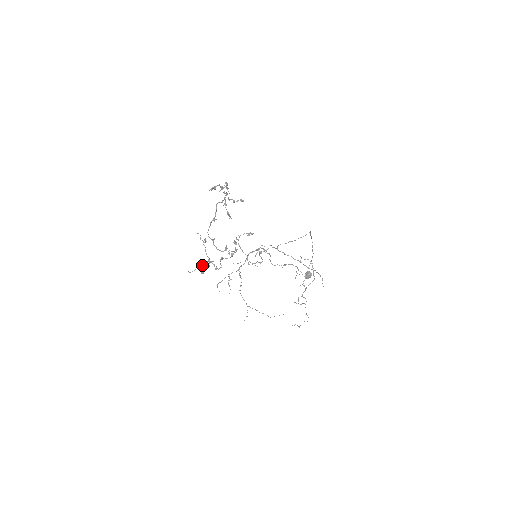
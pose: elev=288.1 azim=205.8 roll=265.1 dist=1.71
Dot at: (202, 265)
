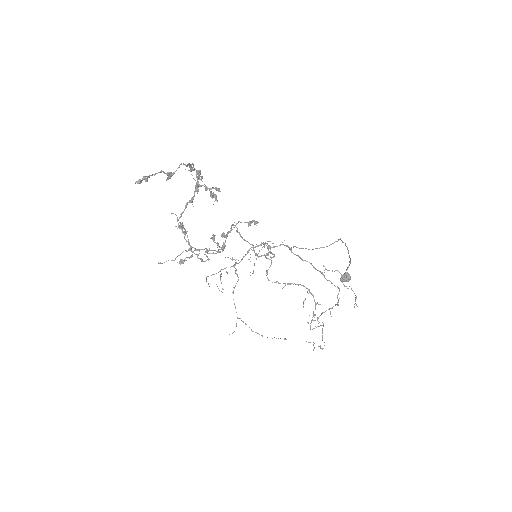
Dot at: (177, 256)
